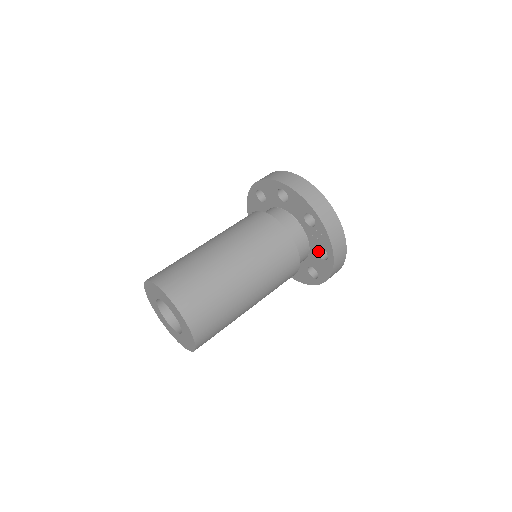
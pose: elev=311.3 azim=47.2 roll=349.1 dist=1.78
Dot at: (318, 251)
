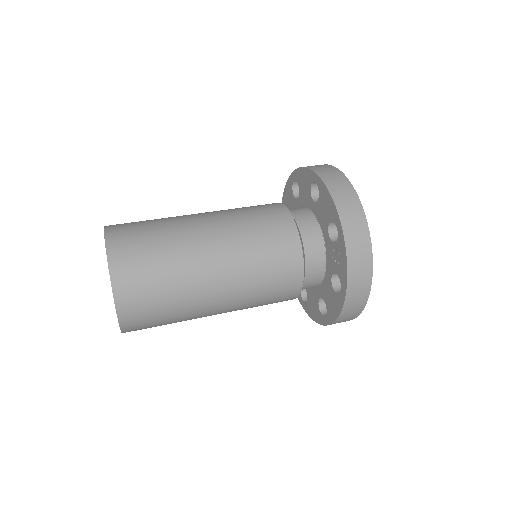
Dot at: (334, 279)
